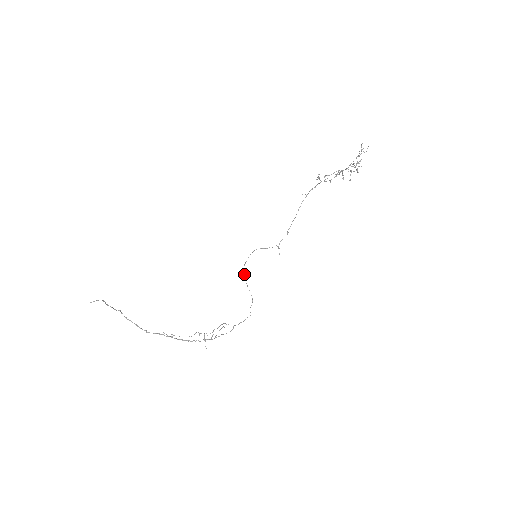
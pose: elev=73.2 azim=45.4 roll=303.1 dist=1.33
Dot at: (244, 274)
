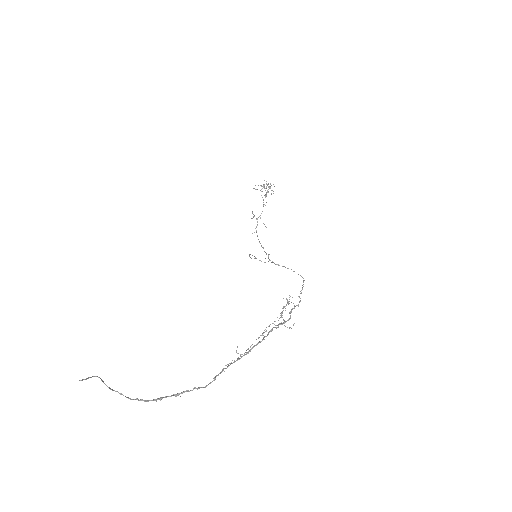
Dot at: occluded
